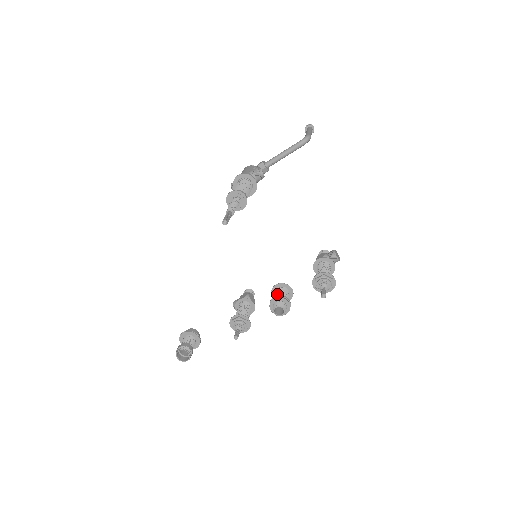
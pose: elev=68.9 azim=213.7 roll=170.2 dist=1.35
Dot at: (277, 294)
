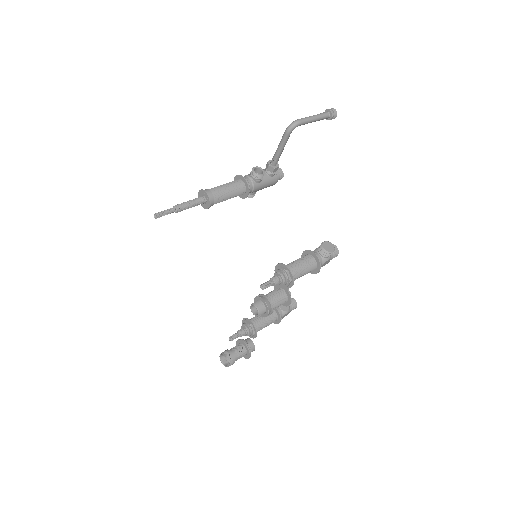
Dot at: (266, 294)
